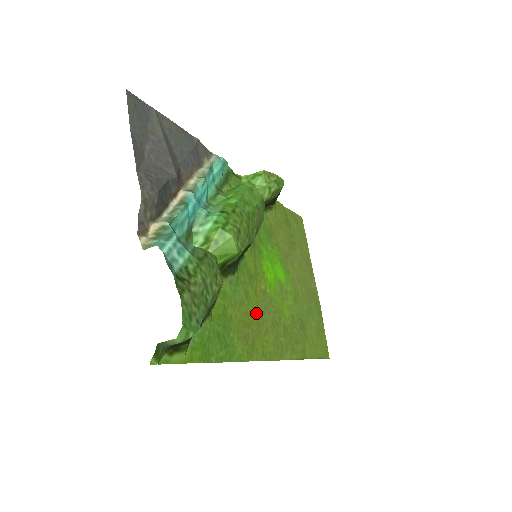
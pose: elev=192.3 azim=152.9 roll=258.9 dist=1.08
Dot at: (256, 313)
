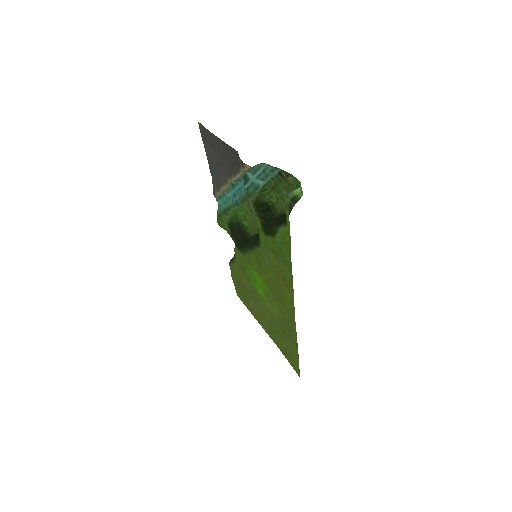
Dot at: (274, 280)
